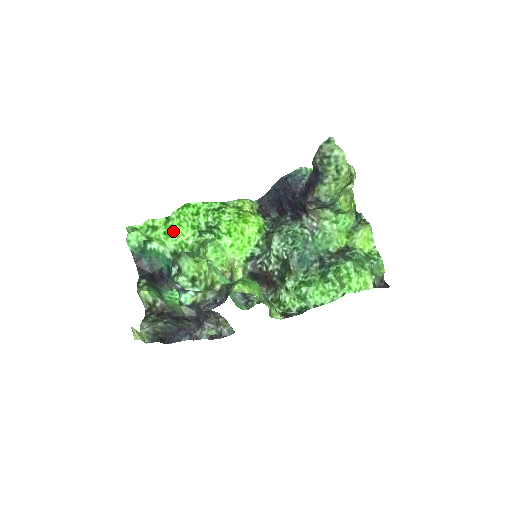
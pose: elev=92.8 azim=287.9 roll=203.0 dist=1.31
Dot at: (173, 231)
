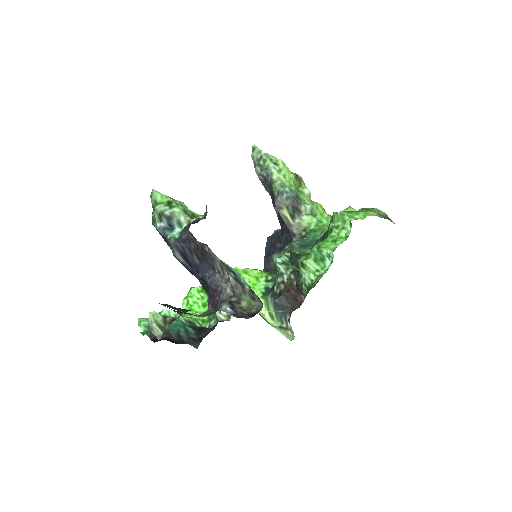
Dot at: (186, 315)
